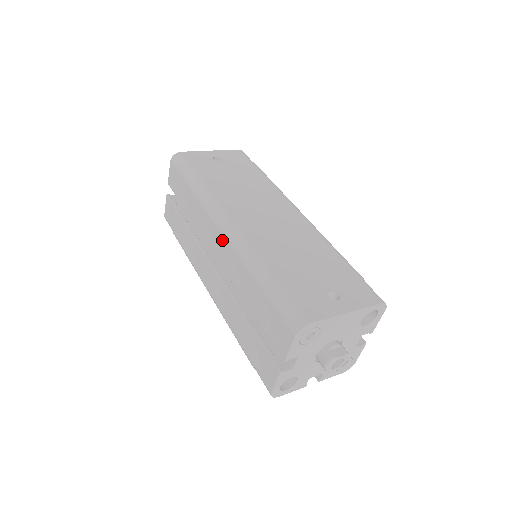
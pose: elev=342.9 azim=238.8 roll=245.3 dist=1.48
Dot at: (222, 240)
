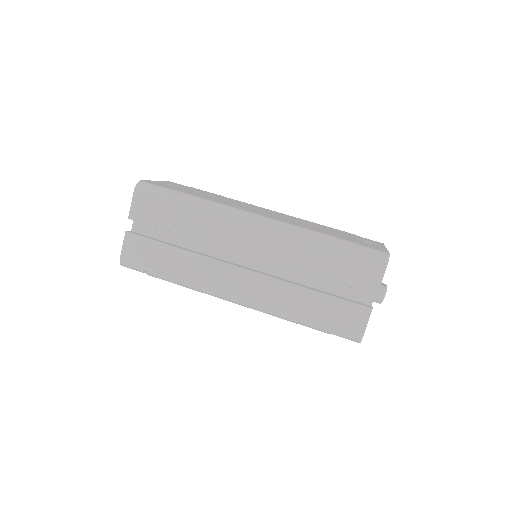
Dot at: (261, 233)
